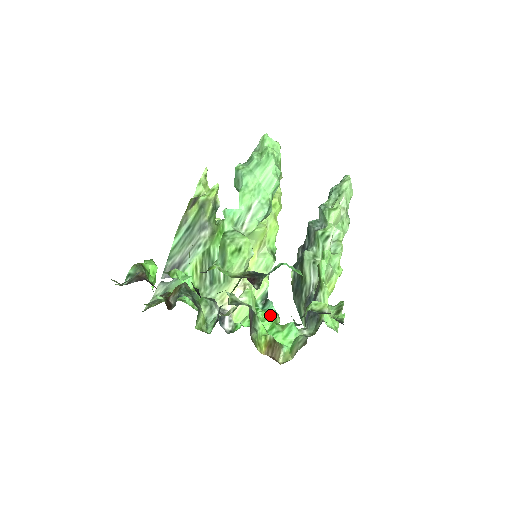
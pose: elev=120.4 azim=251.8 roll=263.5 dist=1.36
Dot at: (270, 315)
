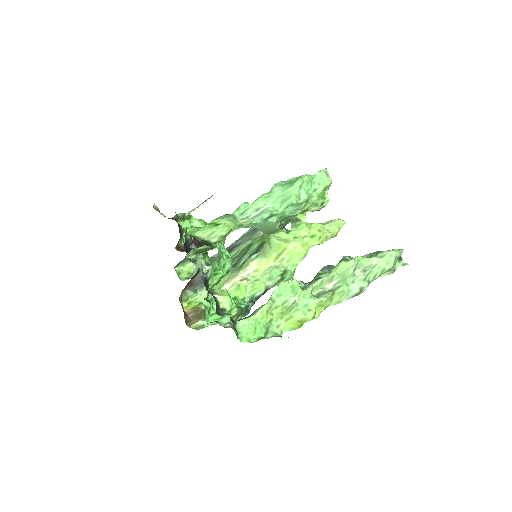
Dot at: (232, 304)
